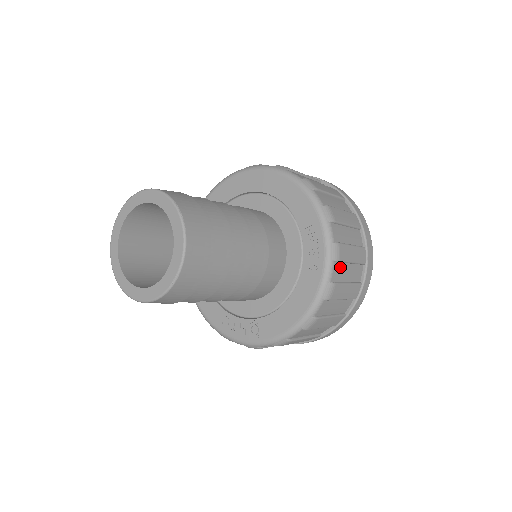
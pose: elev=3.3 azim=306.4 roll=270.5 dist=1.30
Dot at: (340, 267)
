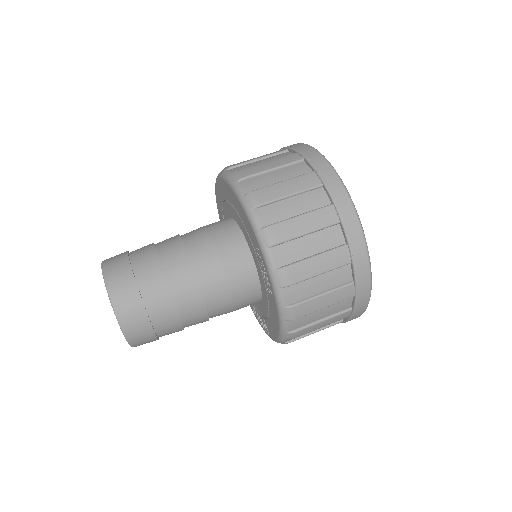
Dot at: (298, 287)
